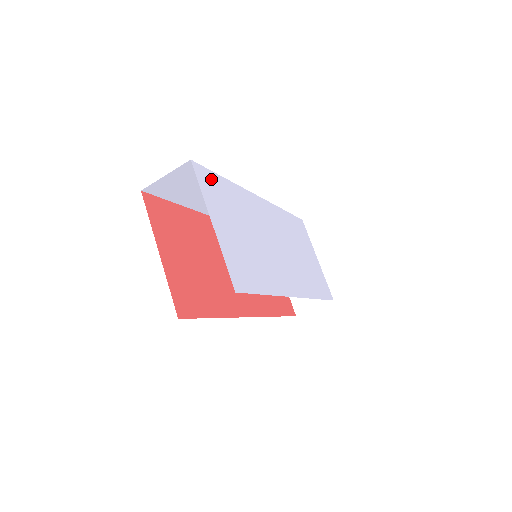
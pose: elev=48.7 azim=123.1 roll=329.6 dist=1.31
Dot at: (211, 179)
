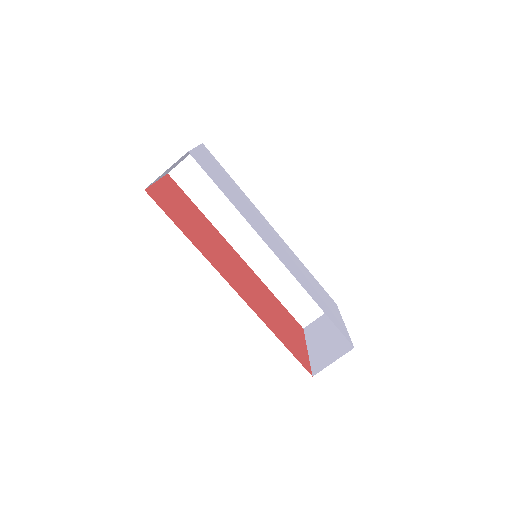
Dot at: (216, 162)
